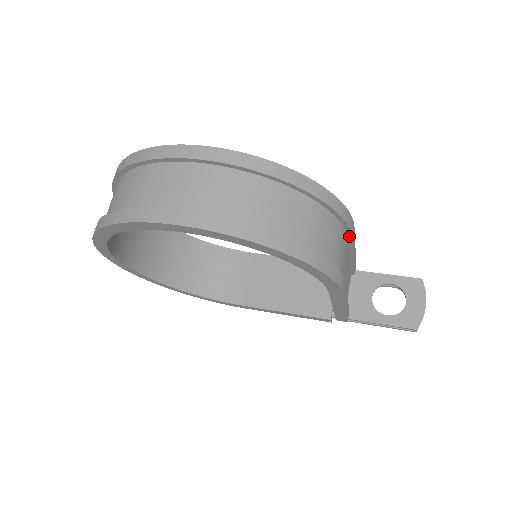
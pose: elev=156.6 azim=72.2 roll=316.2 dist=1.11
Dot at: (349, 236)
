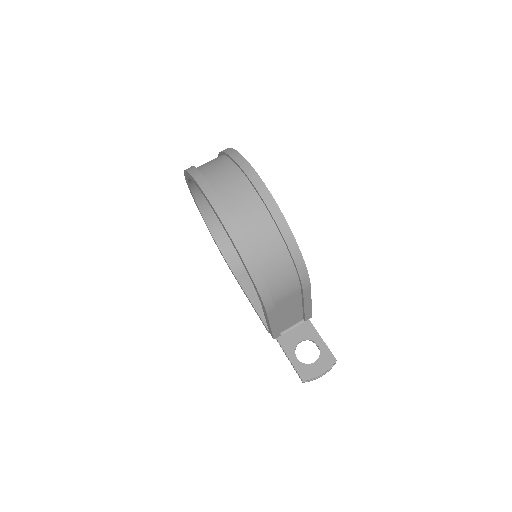
Dot at: (302, 290)
